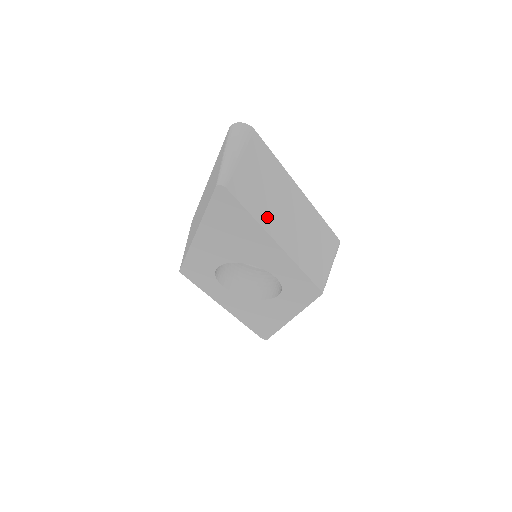
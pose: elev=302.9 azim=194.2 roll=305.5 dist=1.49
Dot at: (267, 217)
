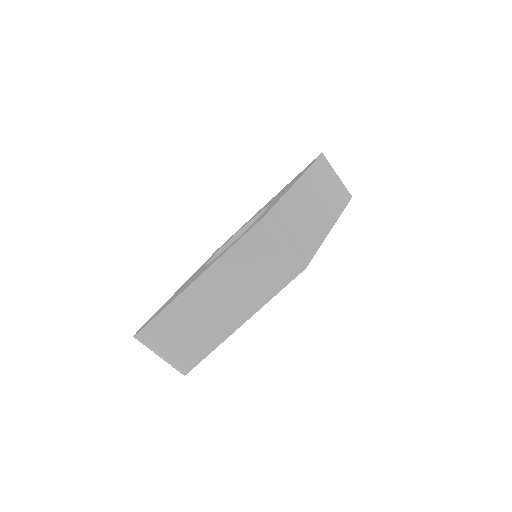
Dot at: (216, 334)
